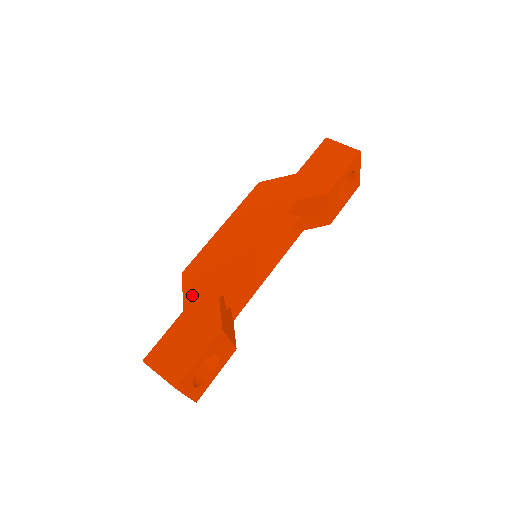
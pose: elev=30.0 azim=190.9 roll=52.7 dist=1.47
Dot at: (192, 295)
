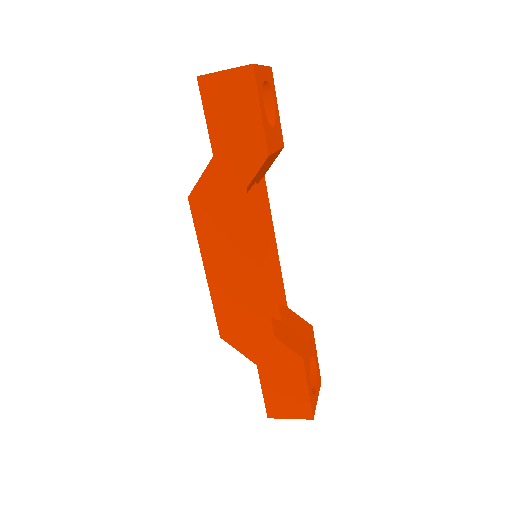
Dot at: (249, 349)
